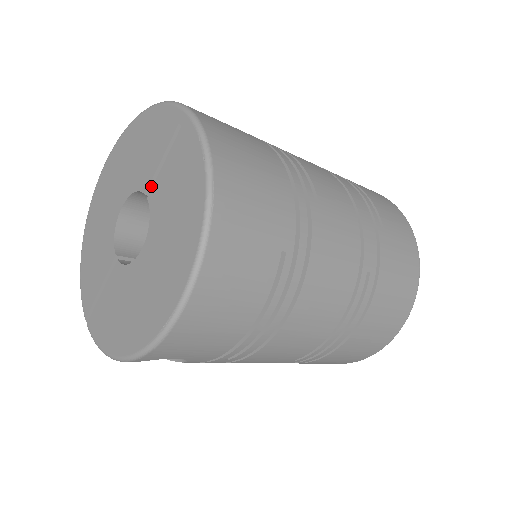
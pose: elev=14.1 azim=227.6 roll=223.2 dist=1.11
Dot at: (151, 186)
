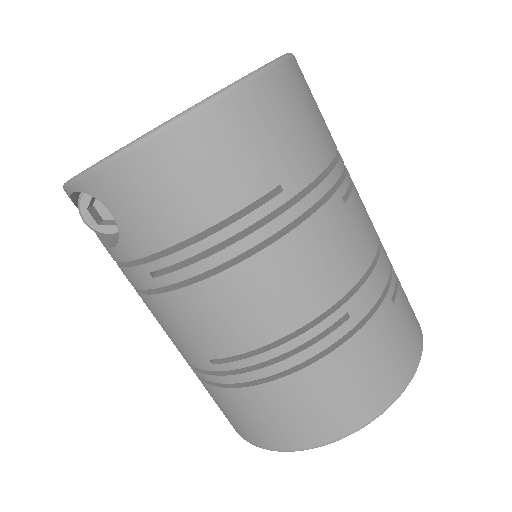
Dot at: occluded
